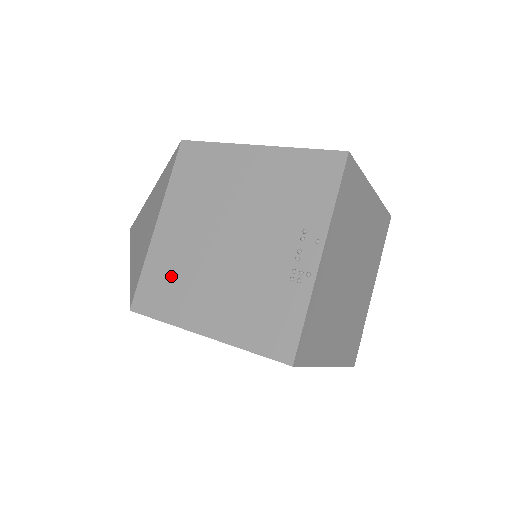
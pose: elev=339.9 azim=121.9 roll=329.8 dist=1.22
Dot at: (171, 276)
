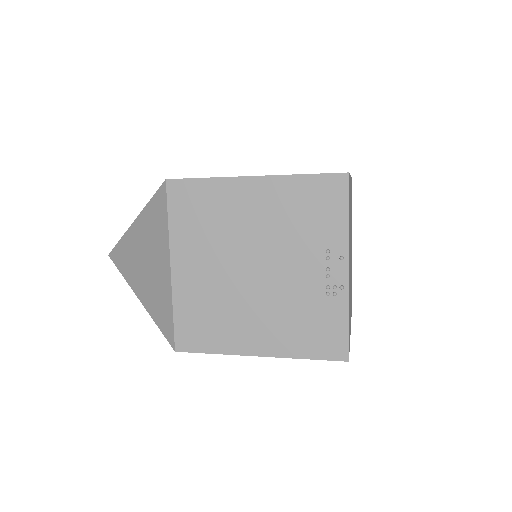
Dot at: (207, 313)
